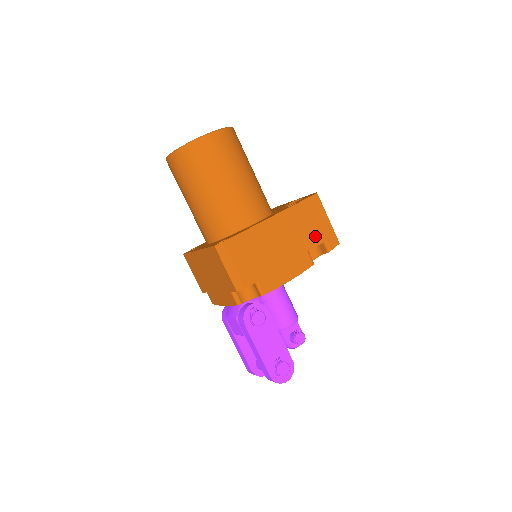
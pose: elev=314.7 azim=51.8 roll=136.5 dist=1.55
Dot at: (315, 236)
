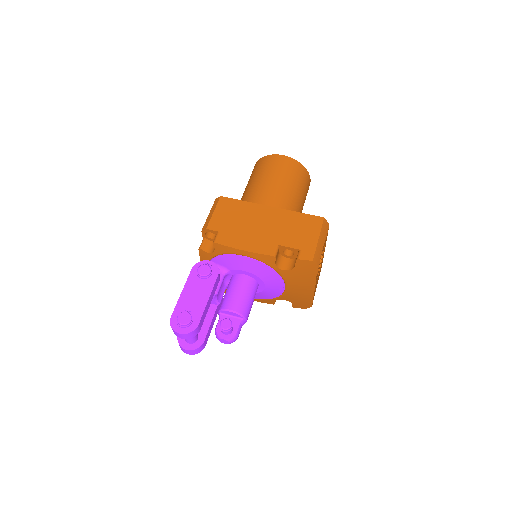
Dot at: (294, 240)
